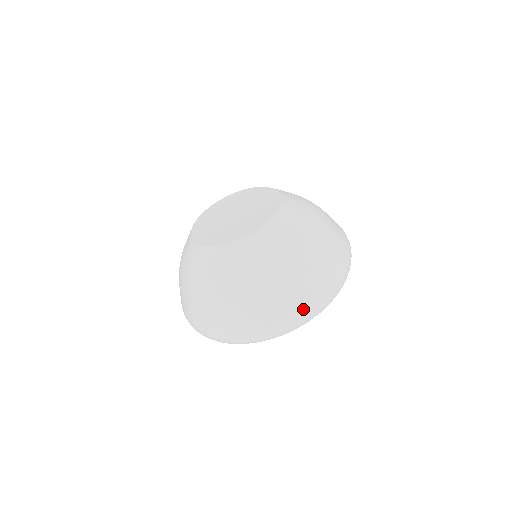
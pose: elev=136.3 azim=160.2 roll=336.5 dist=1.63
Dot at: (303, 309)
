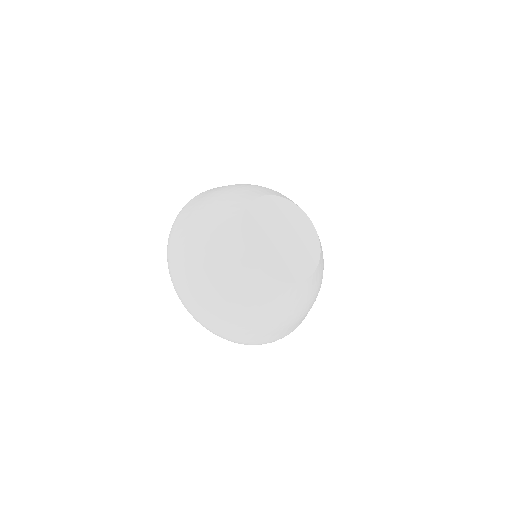
Dot at: occluded
